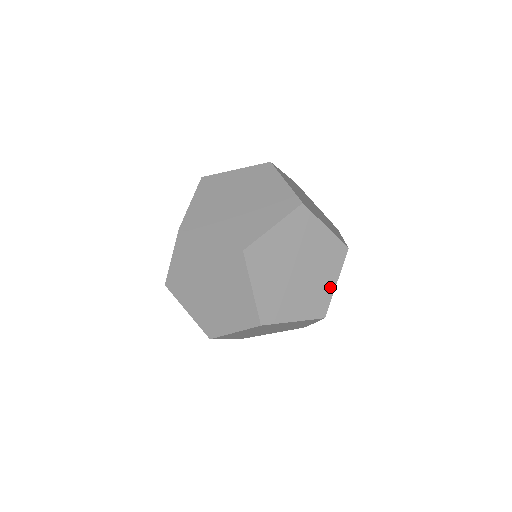
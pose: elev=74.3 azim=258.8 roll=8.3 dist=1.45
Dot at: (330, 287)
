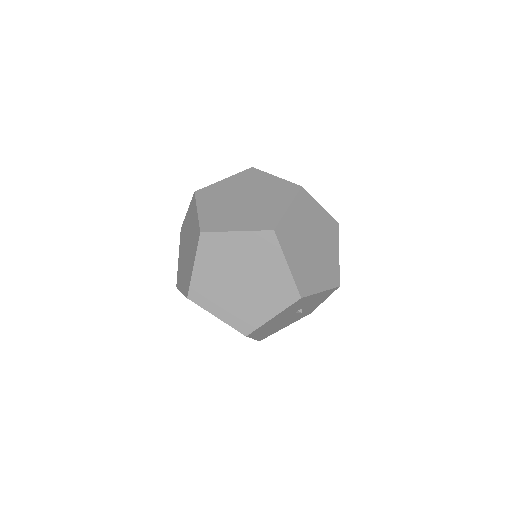
Dot at: (265, 316)
